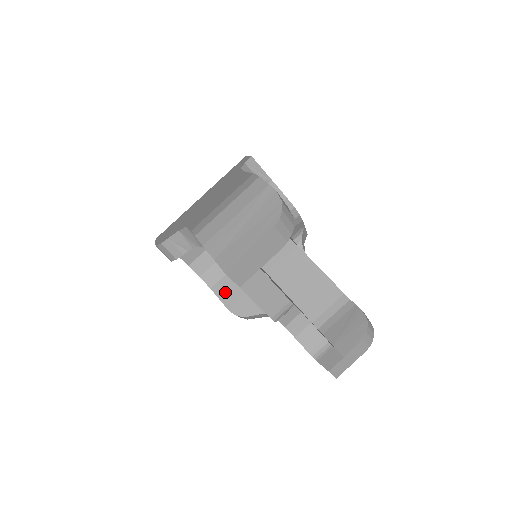
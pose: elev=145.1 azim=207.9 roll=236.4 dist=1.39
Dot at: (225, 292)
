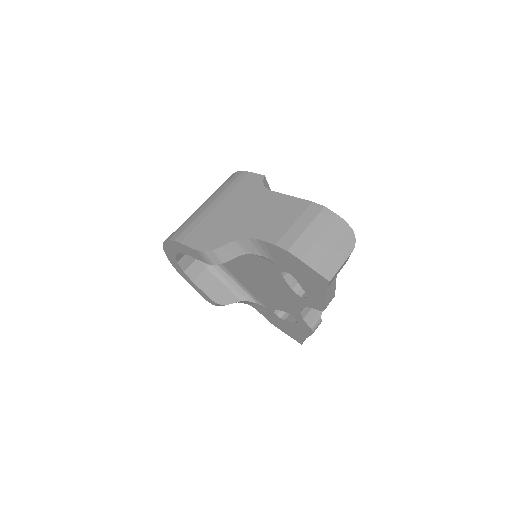
Dot at: (207, 285)
